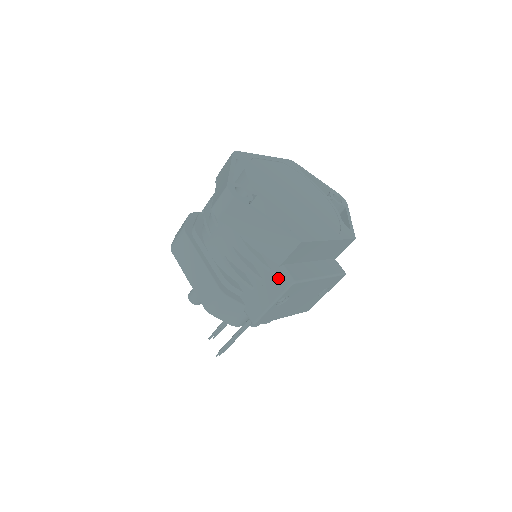
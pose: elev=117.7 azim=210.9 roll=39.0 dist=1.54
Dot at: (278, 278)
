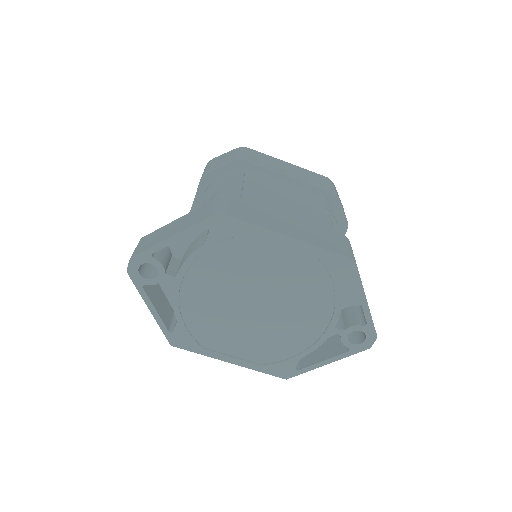
Dot at: occluded
